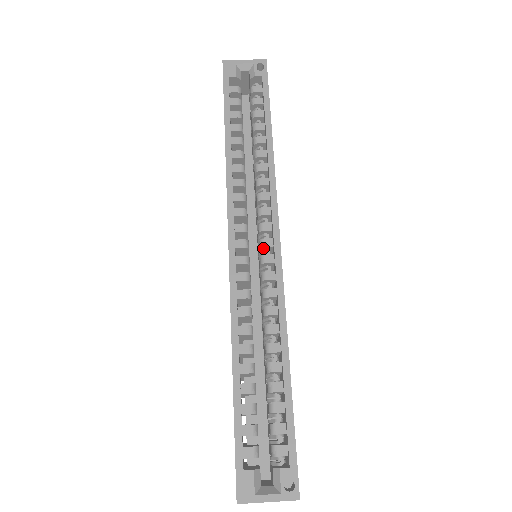
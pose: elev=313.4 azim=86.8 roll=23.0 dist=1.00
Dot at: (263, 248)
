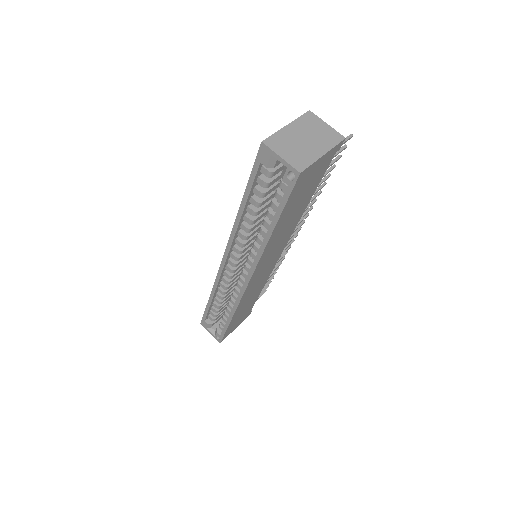
Dot at: occluded
